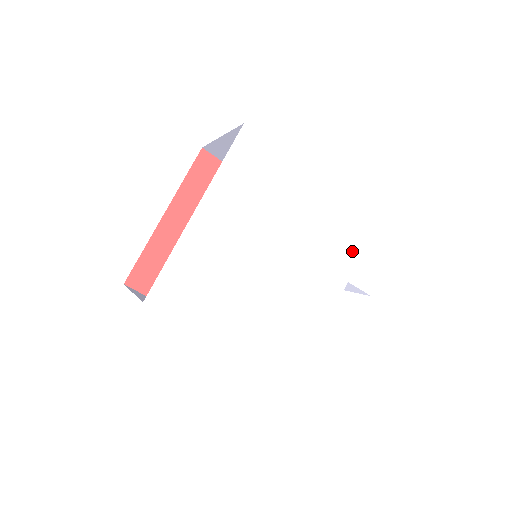
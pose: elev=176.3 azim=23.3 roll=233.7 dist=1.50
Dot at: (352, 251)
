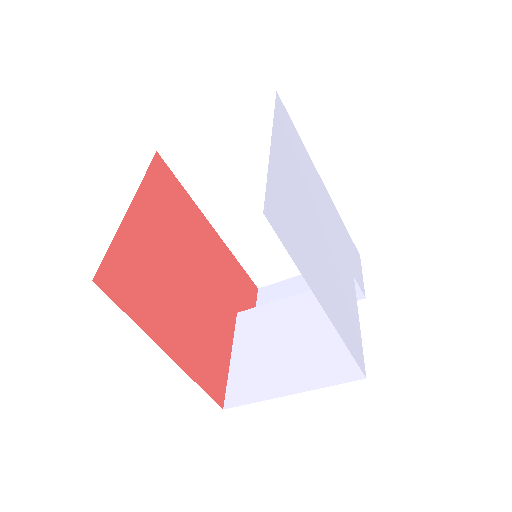
Dot at: (347, 249)
